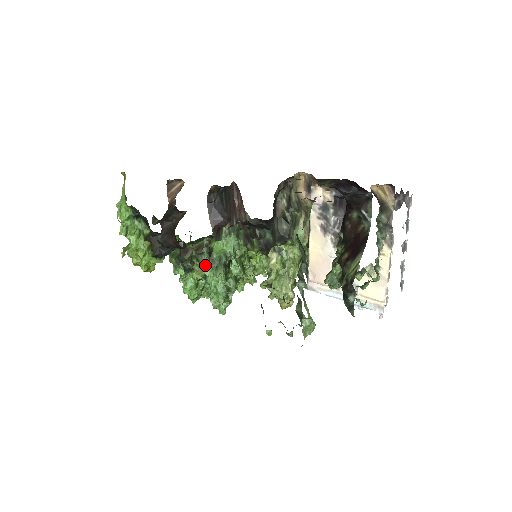
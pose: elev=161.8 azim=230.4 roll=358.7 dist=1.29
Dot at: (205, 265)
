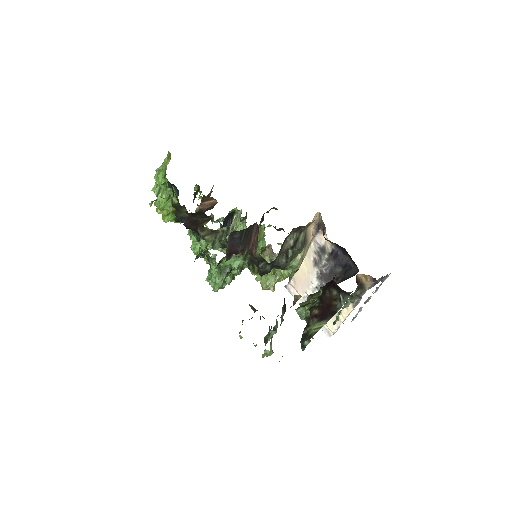
Dot at: (213, 262)
